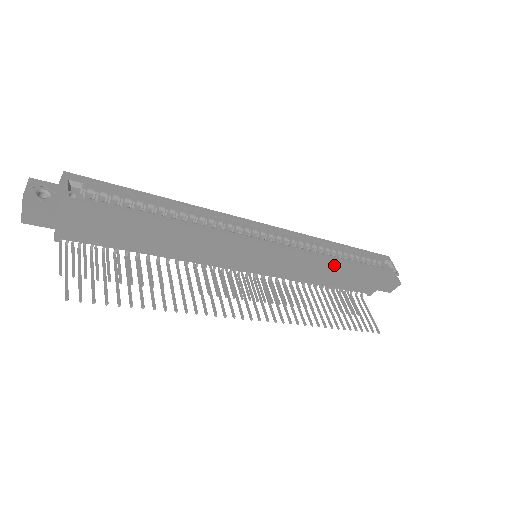
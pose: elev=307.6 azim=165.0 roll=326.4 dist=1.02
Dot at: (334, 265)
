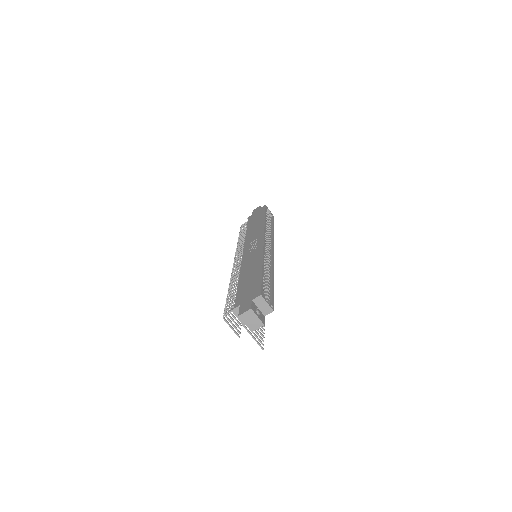
Dot at: occluded
